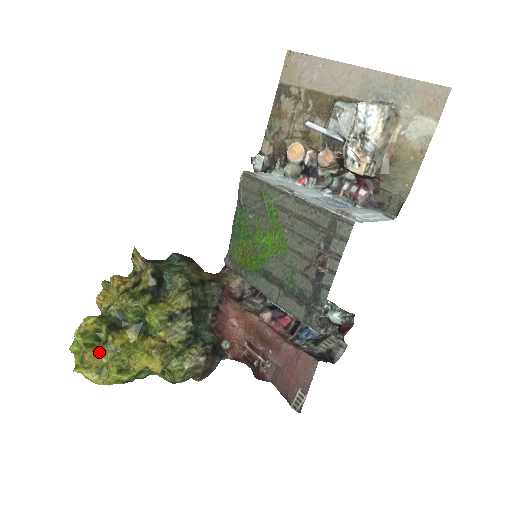
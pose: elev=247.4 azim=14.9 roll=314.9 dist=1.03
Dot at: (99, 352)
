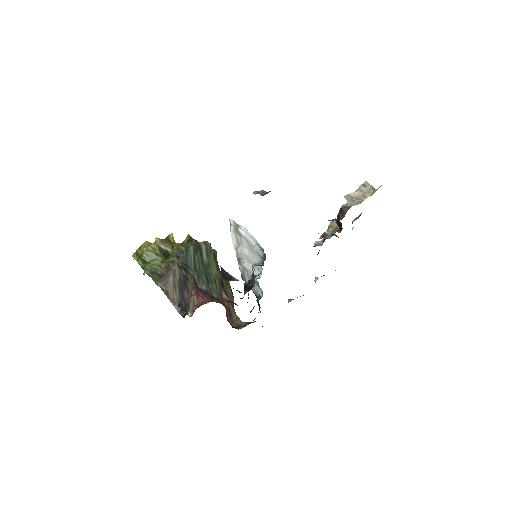
Dot at: occluded
